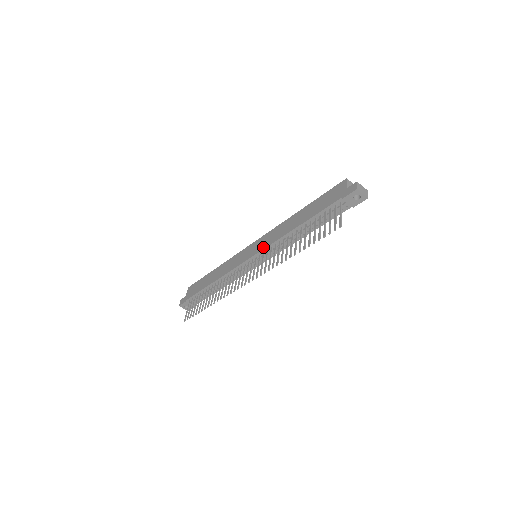
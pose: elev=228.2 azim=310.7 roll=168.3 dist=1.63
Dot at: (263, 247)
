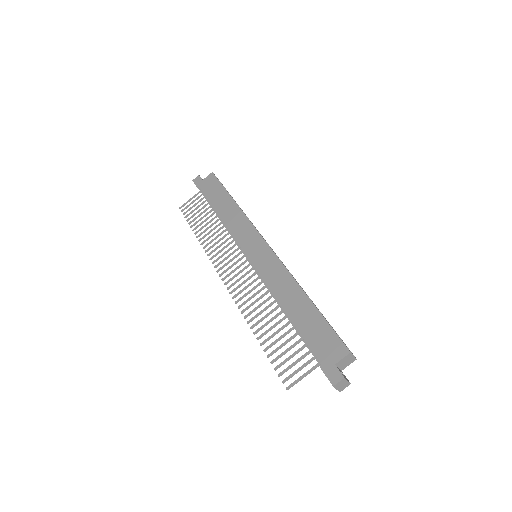
Dot at: (259, 269)
